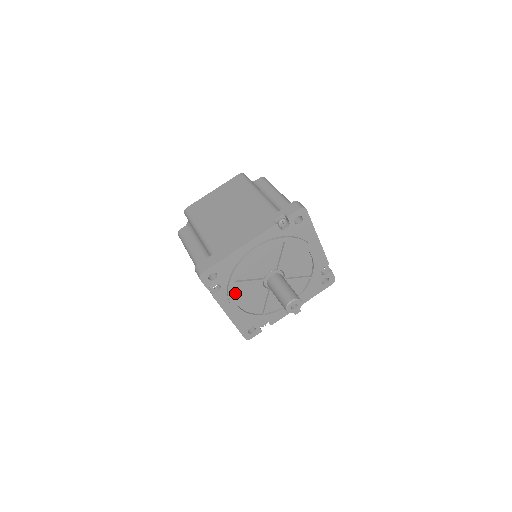
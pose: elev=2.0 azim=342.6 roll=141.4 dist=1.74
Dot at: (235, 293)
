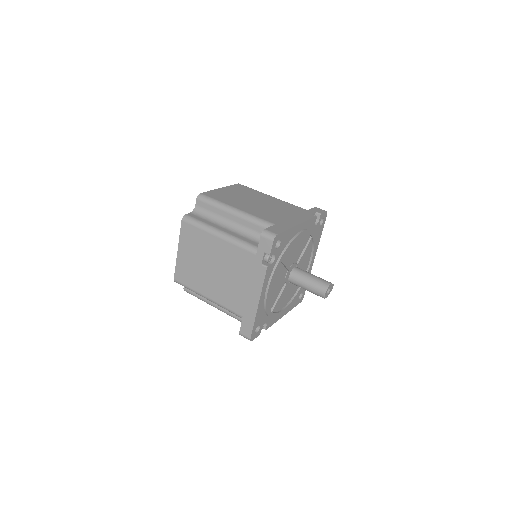
Dot at: (276, 310)
